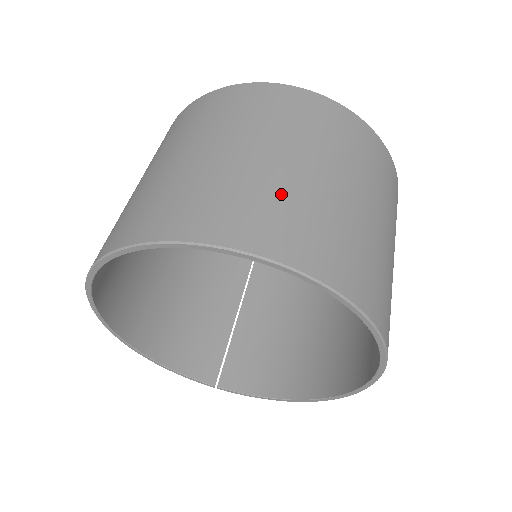
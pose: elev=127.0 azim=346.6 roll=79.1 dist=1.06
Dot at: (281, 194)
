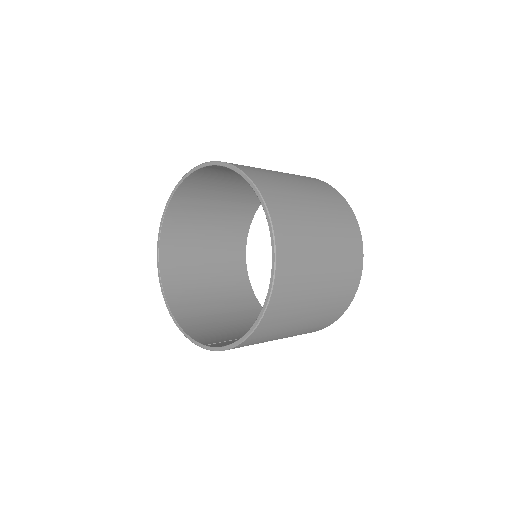
Dot at: occluded
